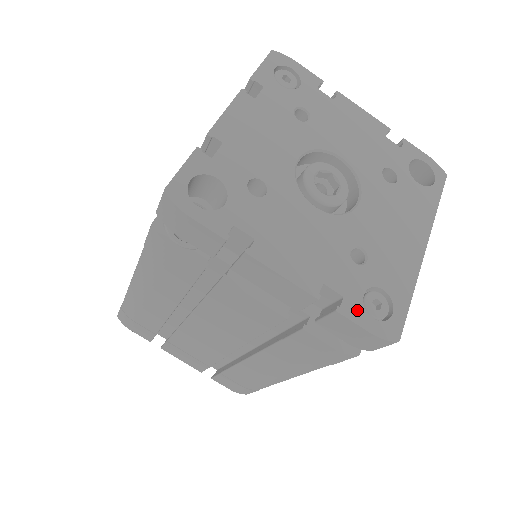
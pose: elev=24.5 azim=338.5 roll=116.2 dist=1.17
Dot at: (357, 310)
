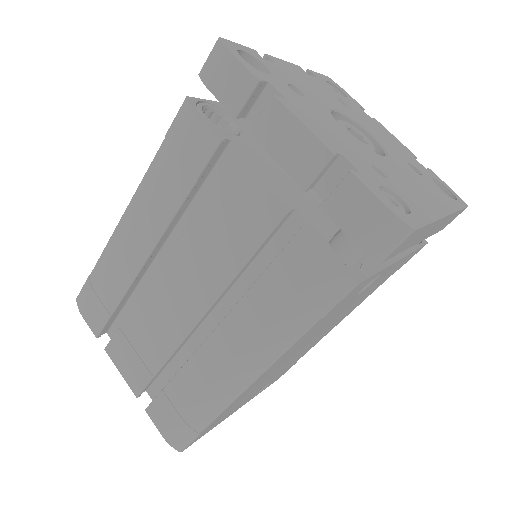
Dot at: (372, 186)
